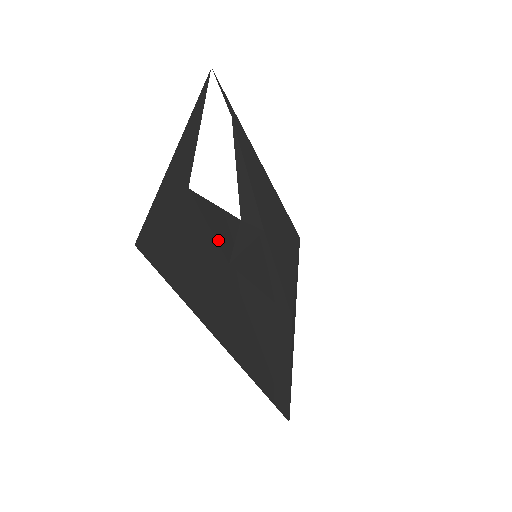
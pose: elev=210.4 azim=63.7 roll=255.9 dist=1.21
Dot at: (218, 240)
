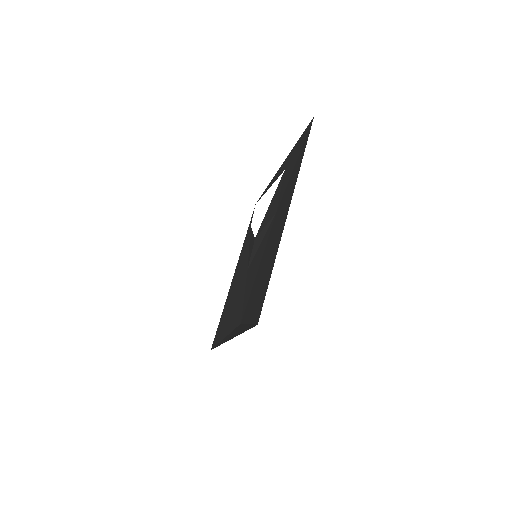
Dot at: (278, 200)
